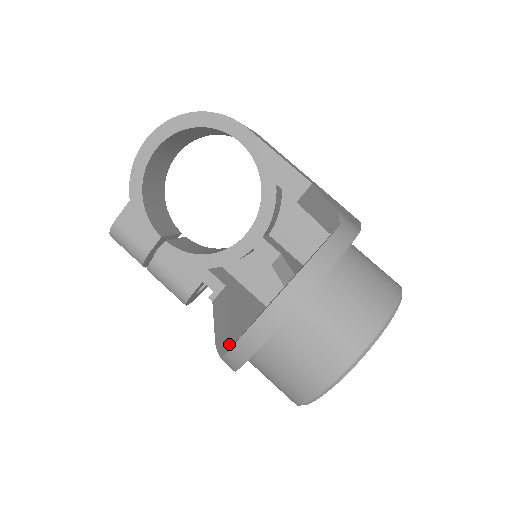
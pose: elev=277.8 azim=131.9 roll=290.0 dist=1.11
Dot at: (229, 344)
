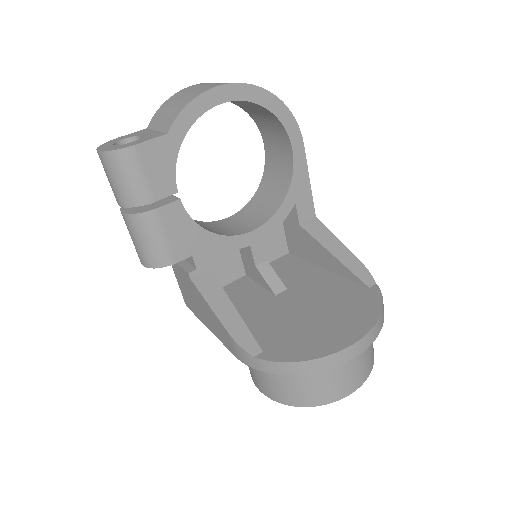
Dot at: (258, 344)
